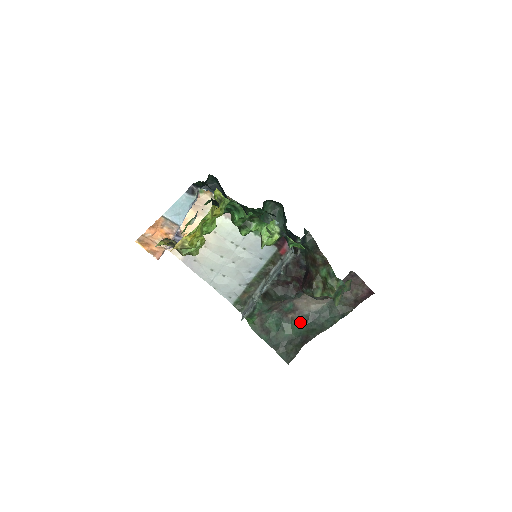
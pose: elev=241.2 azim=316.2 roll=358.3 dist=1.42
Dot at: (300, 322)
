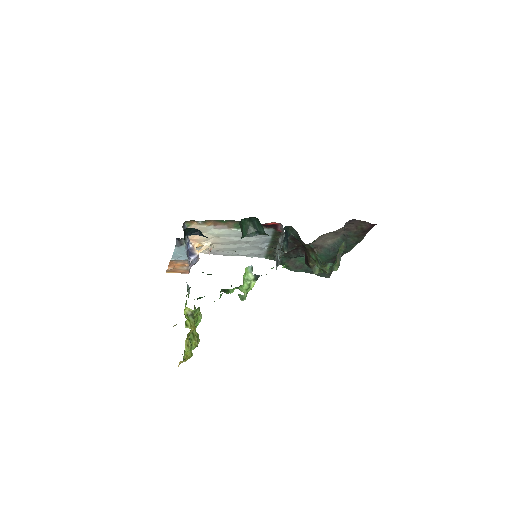
Dot at: (324, 254)
